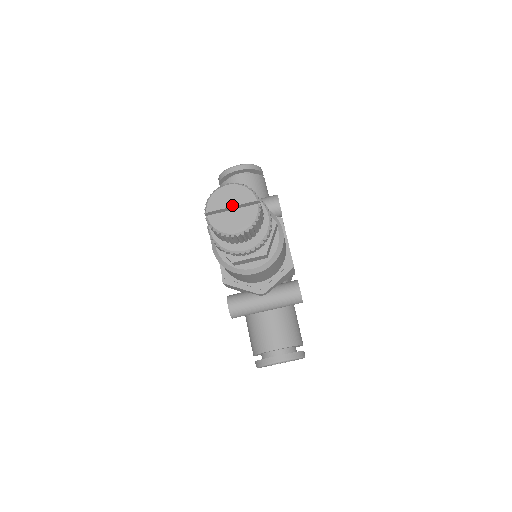
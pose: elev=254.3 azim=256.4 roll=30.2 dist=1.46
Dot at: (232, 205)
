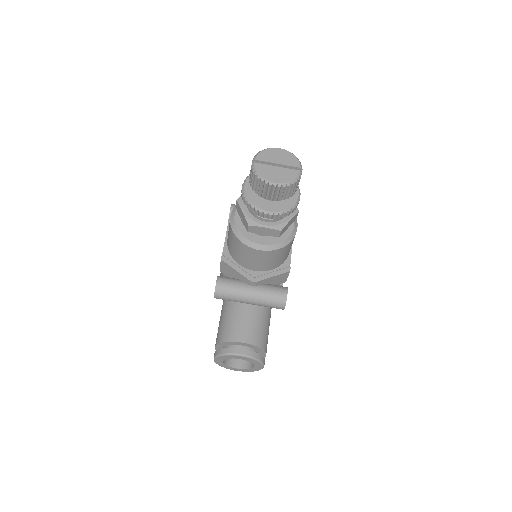
Dot at: (279, 163)
